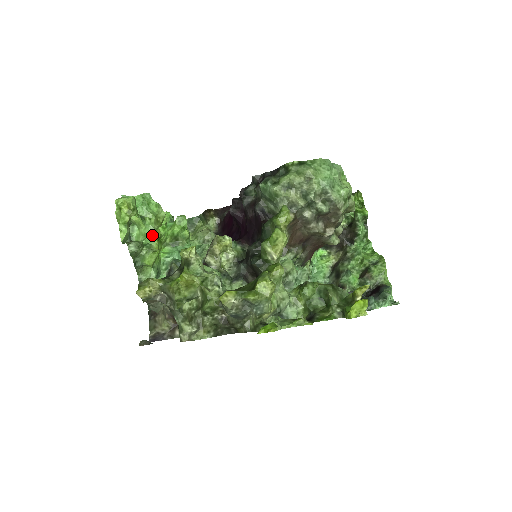
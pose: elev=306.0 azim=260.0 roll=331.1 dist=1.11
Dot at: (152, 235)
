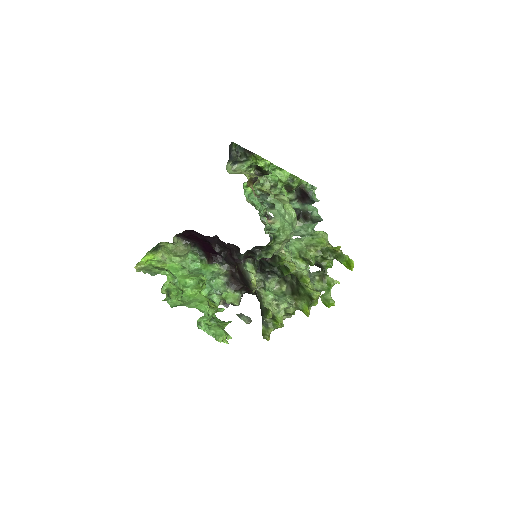
Dot at: occluded
